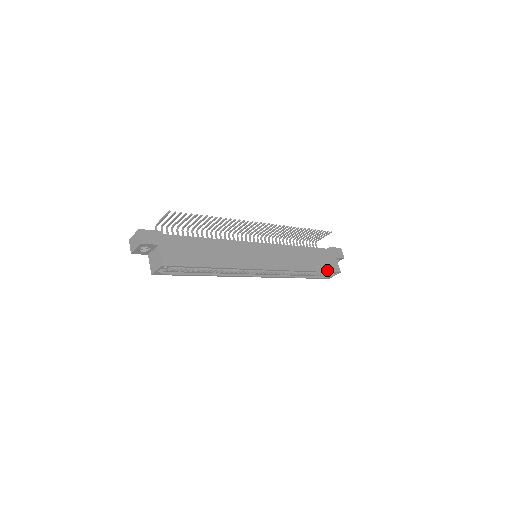
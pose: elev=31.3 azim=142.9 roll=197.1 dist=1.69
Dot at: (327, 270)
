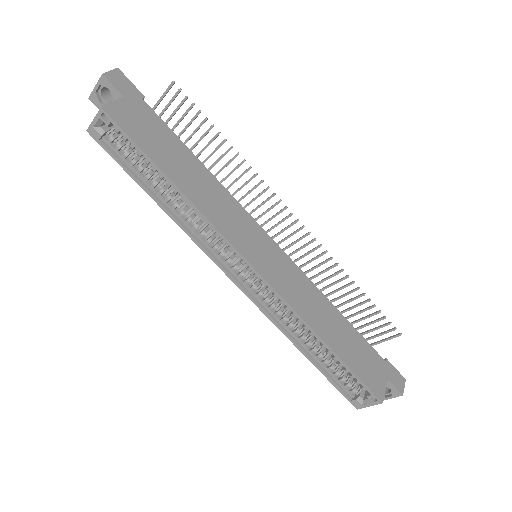
Dot at: (359, 374)
